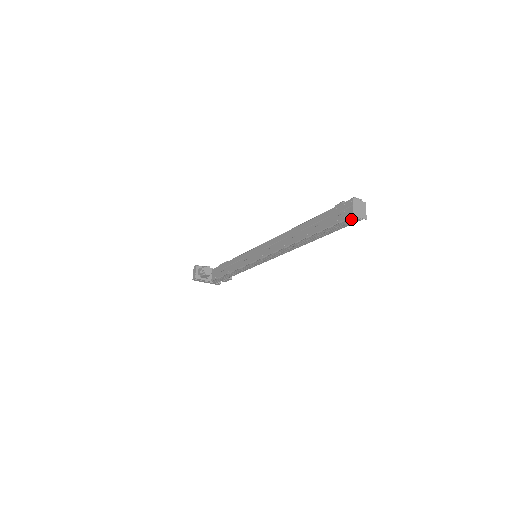
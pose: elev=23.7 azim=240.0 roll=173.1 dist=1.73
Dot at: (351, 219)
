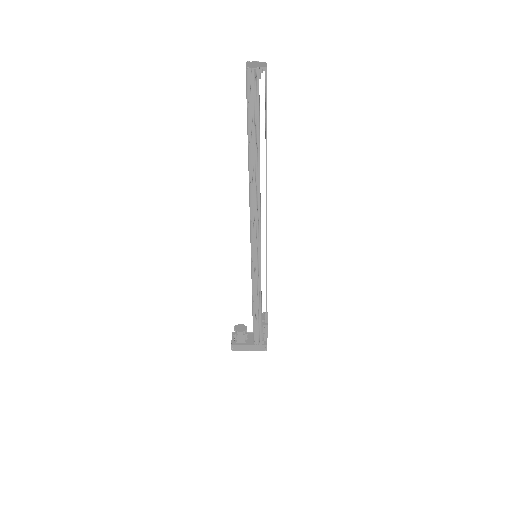
Dot at: (248, 75)
